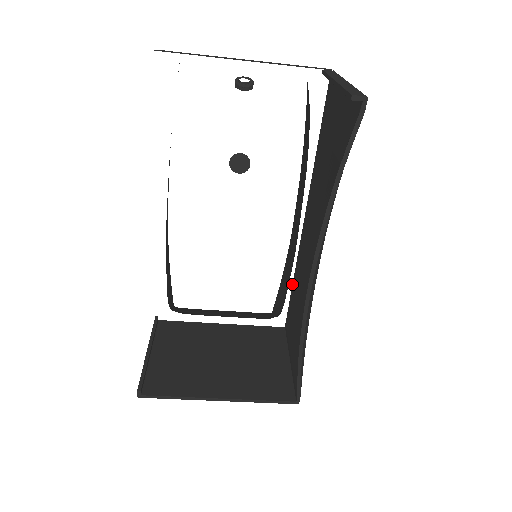
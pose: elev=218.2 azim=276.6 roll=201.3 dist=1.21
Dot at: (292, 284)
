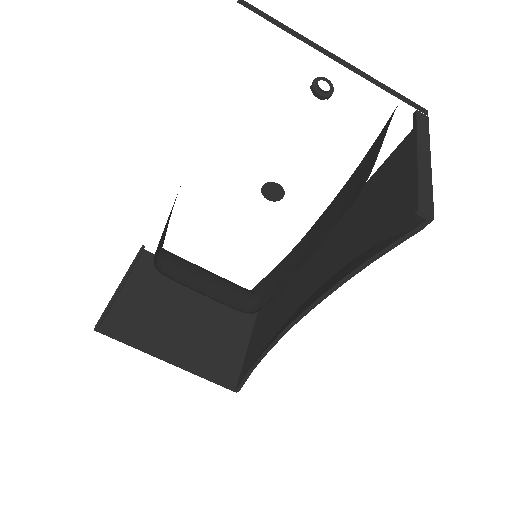
Dot at: occluded
